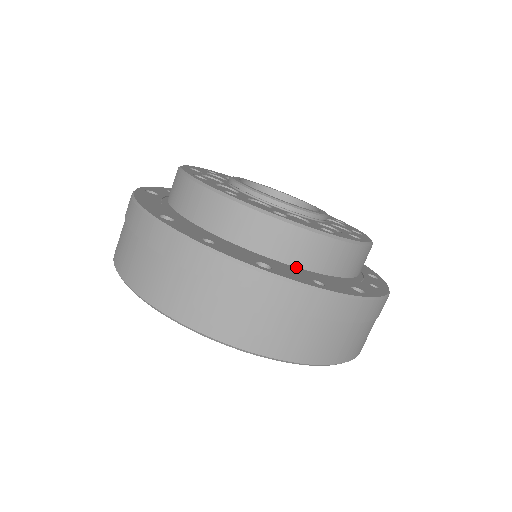
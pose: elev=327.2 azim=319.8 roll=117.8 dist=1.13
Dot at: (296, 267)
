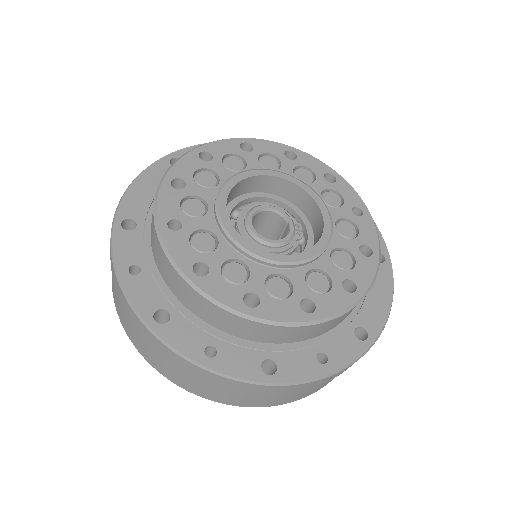
Dot at: occluded
